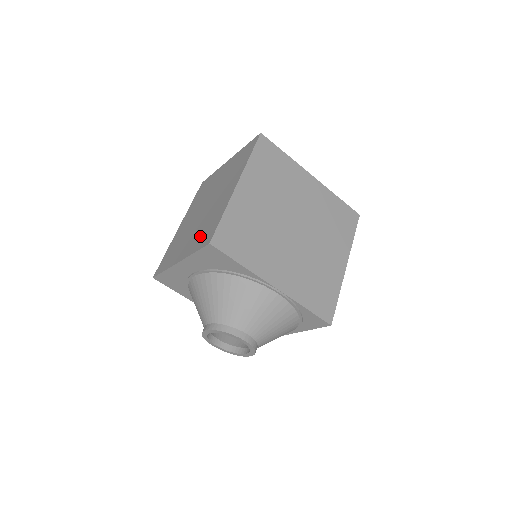
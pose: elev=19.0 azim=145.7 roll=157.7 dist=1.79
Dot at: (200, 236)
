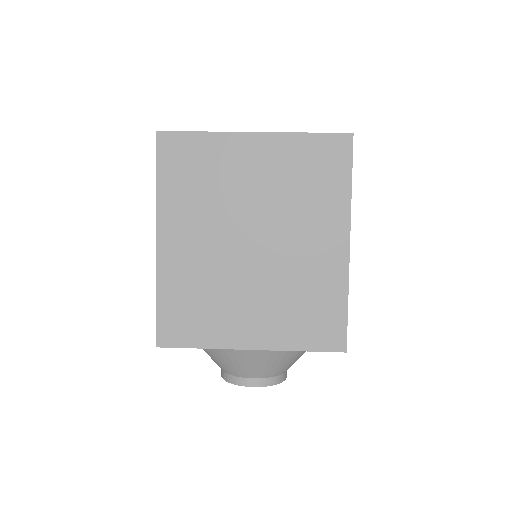
Dot at: (297, 320)
